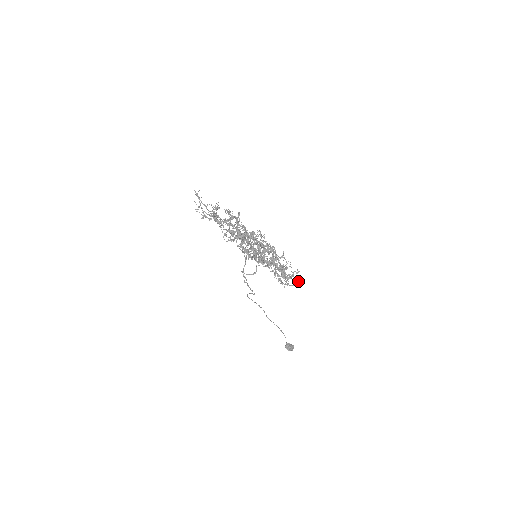
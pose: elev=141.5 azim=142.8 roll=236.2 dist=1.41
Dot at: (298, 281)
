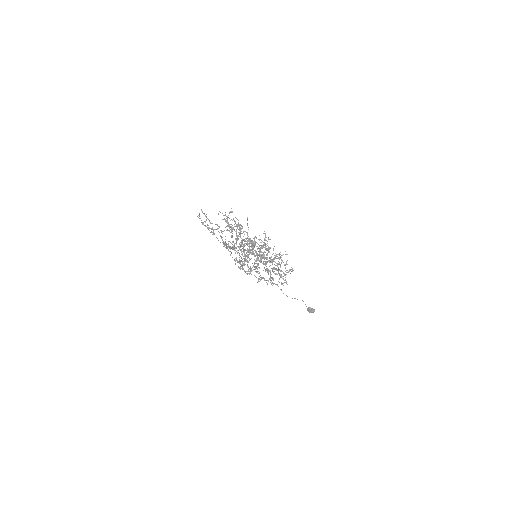
Dot at: (286, 281)
